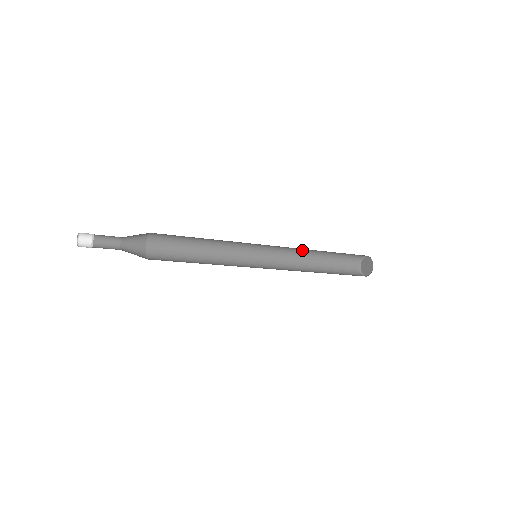
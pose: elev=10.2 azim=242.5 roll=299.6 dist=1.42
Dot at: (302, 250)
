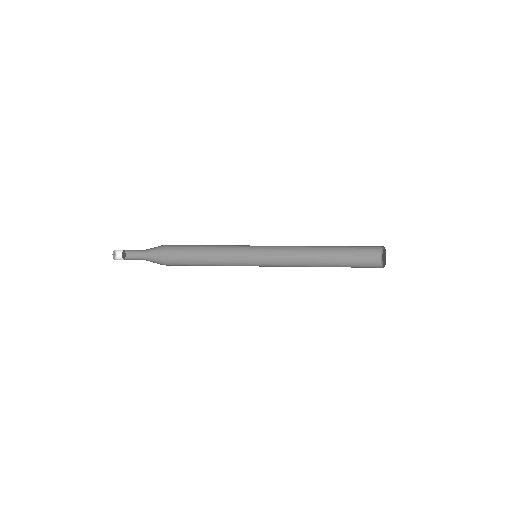
Dot at: occluded
